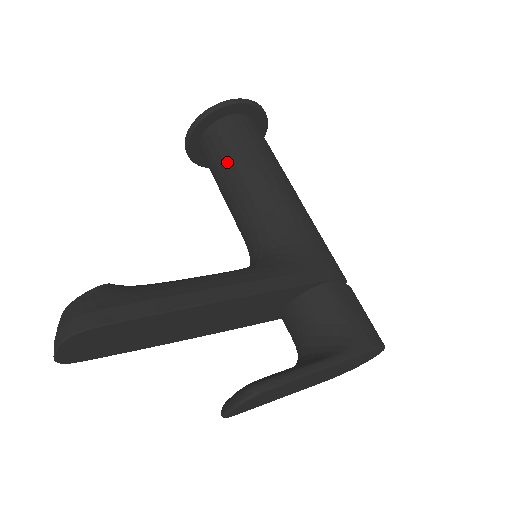
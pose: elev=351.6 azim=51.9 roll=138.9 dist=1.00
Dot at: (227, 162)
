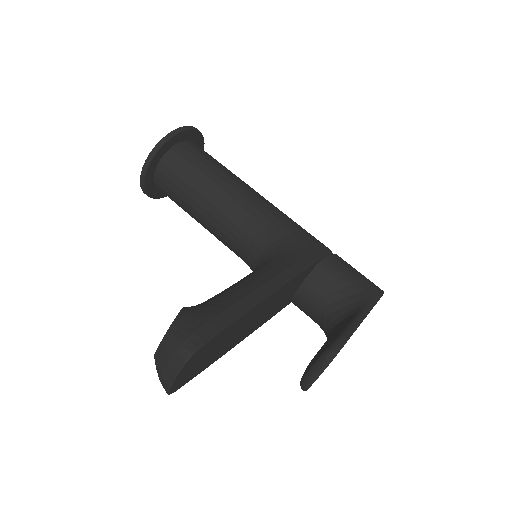
Dot at: (194, 185)
